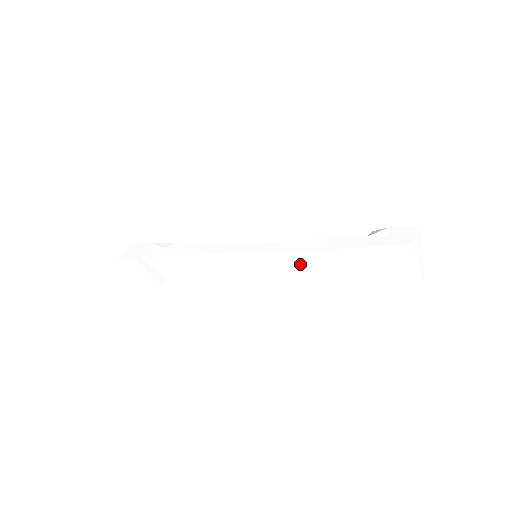
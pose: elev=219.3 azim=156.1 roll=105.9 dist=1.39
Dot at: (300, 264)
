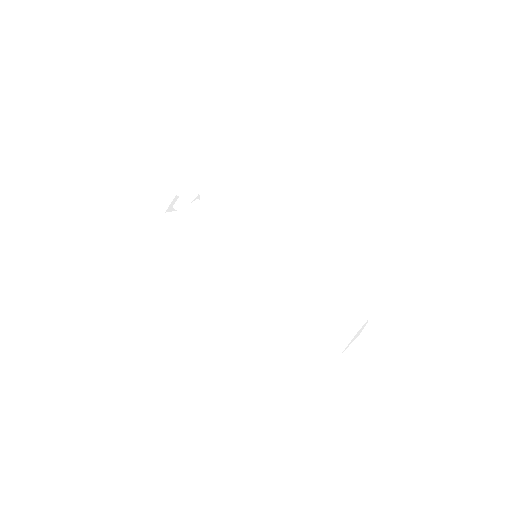
Dot at: occluded
